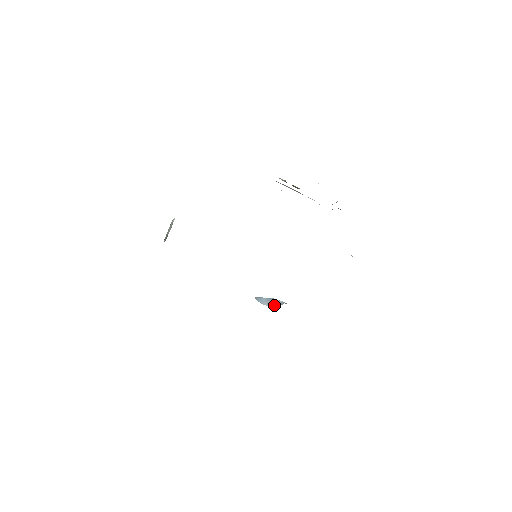
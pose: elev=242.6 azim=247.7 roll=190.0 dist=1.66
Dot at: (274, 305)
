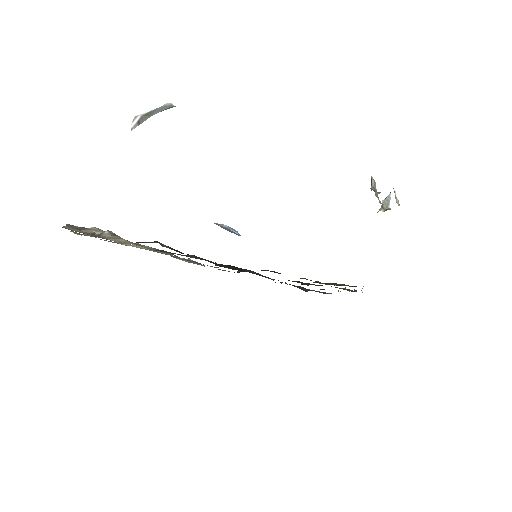
Dot at: (228, 230)
